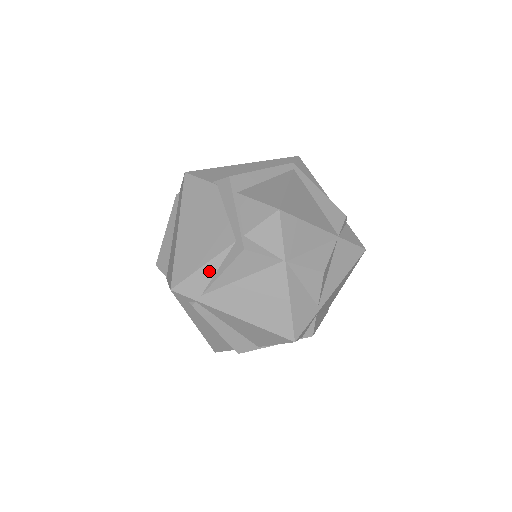
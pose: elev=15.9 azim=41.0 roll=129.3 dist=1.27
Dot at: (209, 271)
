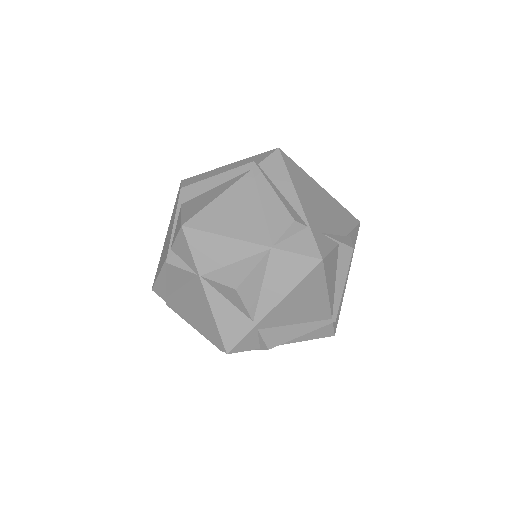
Dot at: (164, 278)
